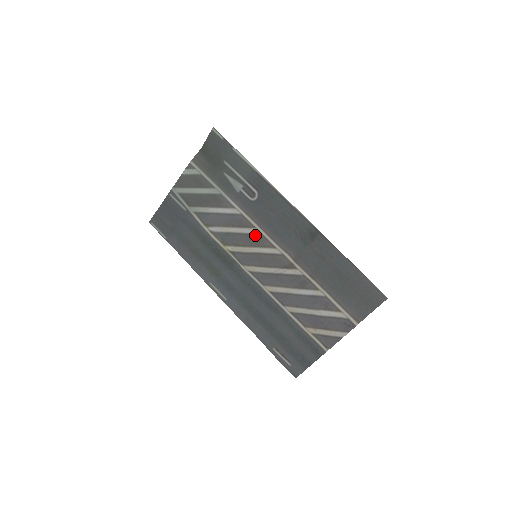
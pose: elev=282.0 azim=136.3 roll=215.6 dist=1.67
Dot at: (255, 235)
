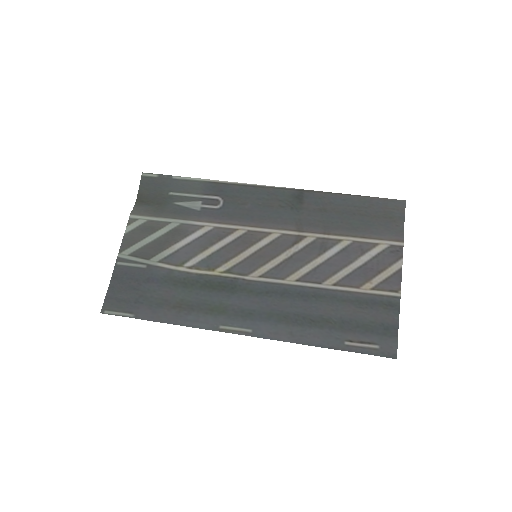
Dot at: (242, 236)
